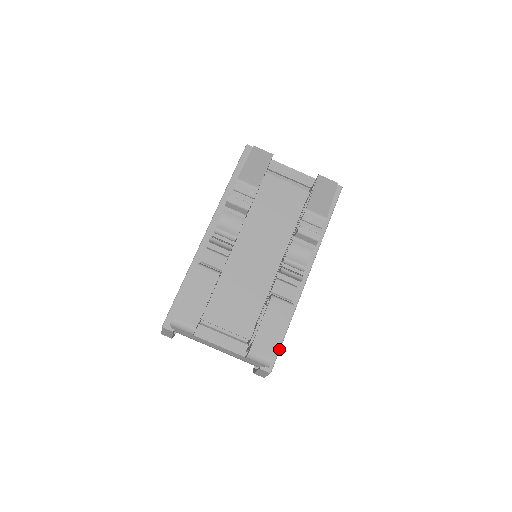
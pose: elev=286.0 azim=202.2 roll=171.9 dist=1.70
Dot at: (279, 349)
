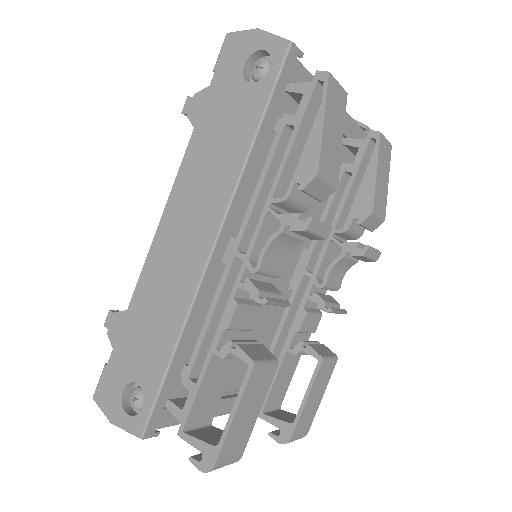
Dot at: occluded
